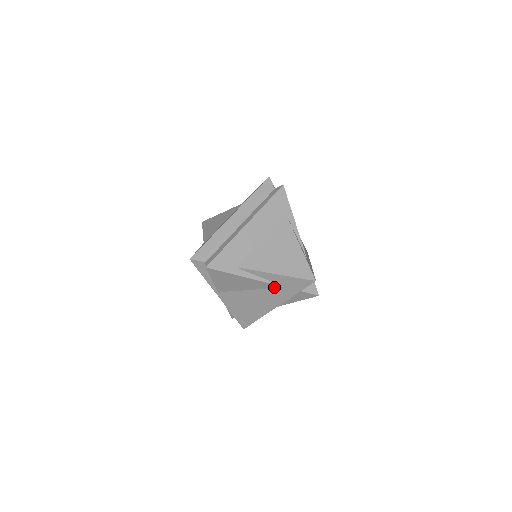
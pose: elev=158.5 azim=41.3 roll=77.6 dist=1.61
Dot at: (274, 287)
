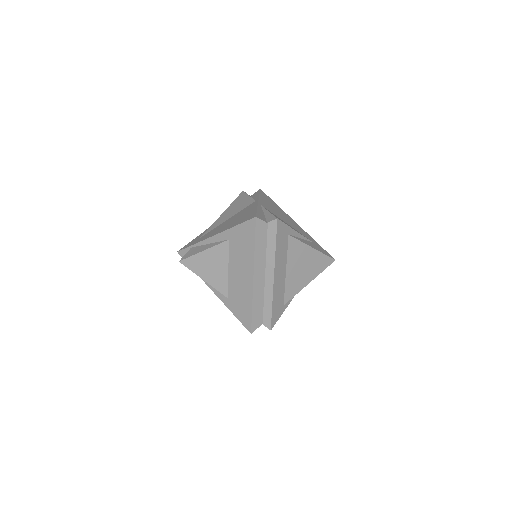
Dot at: occluded
